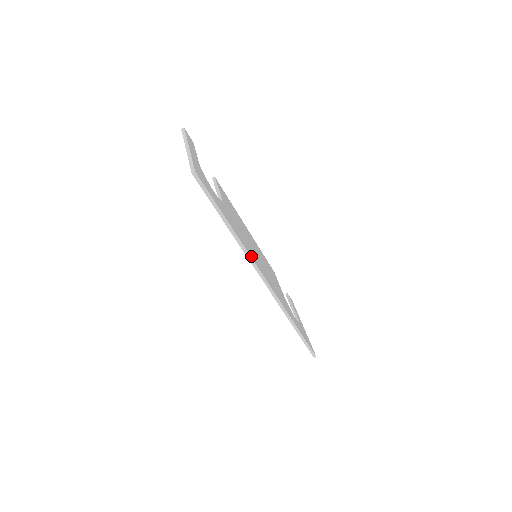
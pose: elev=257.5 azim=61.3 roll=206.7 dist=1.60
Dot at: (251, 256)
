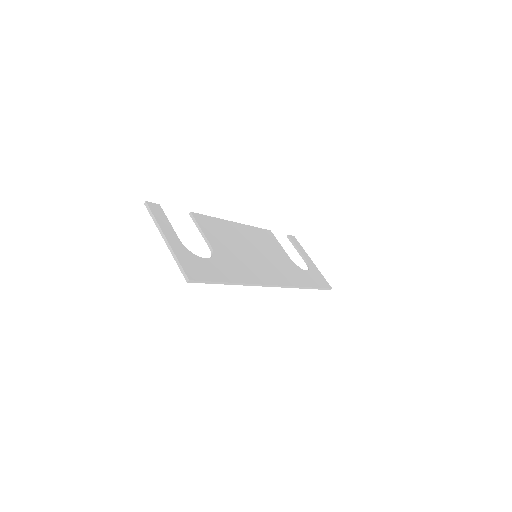
Dot at: (257, 281)
